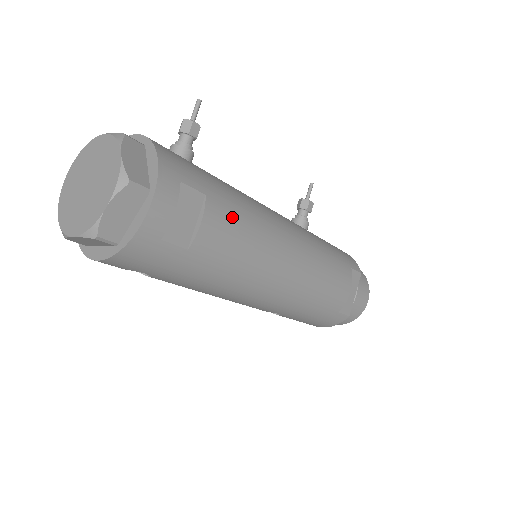
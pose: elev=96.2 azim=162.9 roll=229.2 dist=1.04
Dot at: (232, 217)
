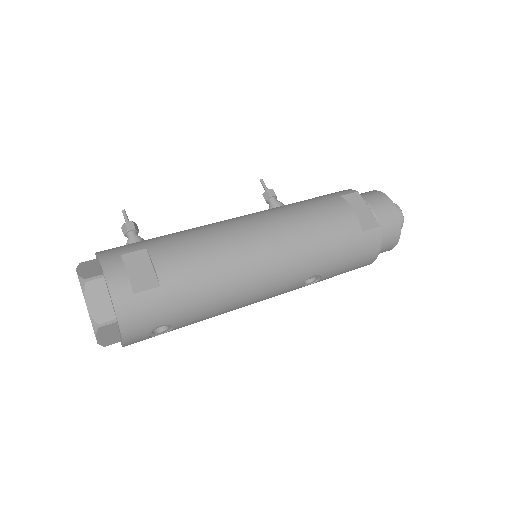
Dot at: (178, 245)
